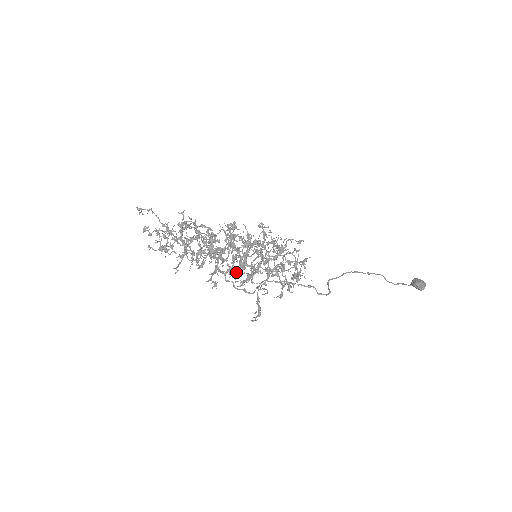
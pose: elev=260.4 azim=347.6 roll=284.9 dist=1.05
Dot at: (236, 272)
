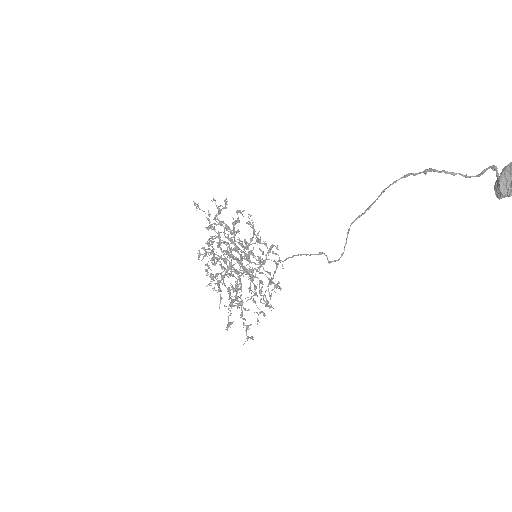
Dot at: (232, 304)
